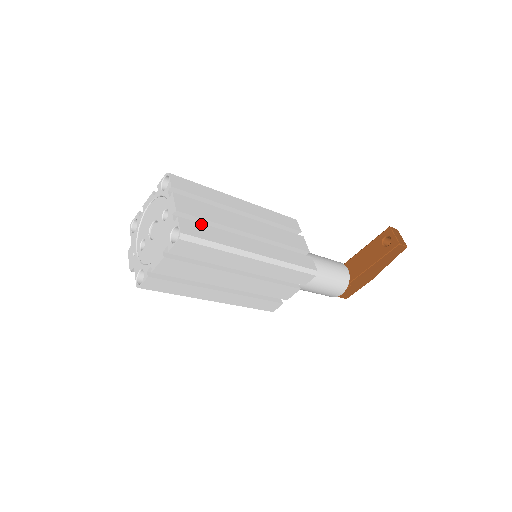
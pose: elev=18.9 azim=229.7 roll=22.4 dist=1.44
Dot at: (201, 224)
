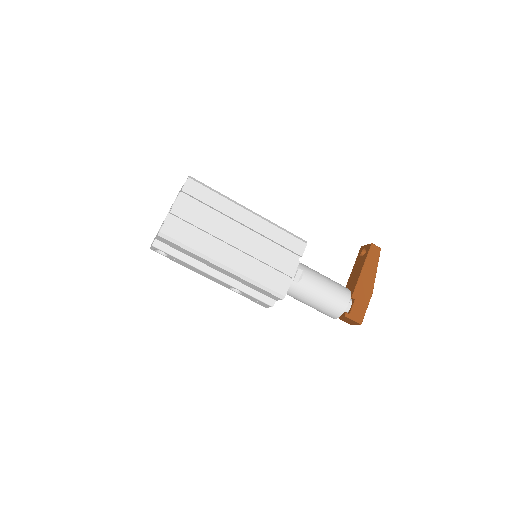
Dot at: occluded
